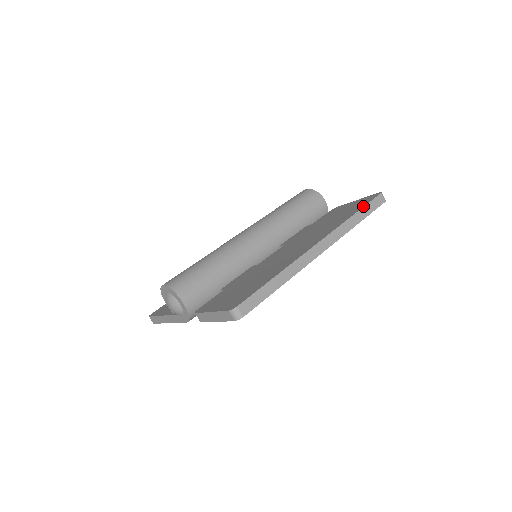
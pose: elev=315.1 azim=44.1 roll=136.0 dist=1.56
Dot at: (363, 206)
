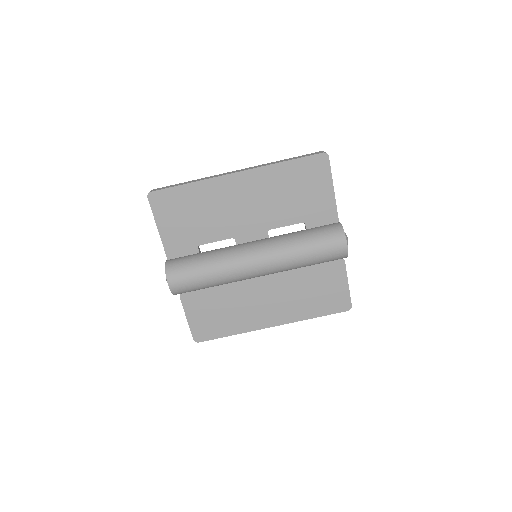
Dot at: (326, 315)
